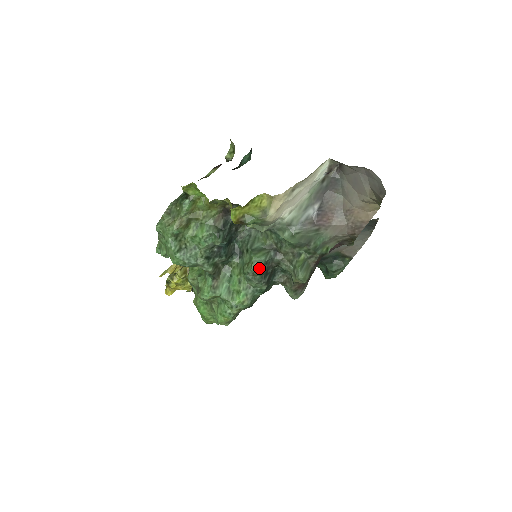
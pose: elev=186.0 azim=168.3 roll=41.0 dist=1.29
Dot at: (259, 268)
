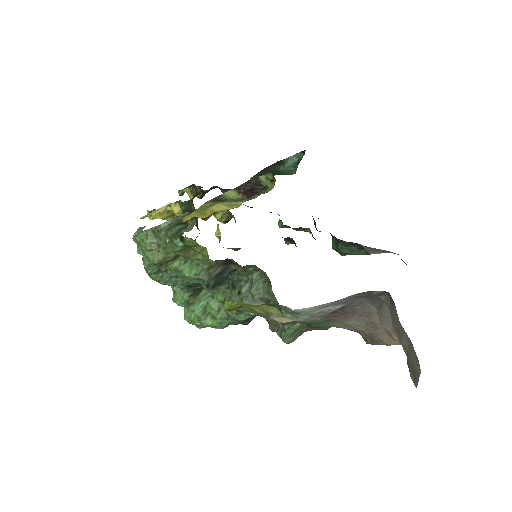
Dot at: (244, 317)
